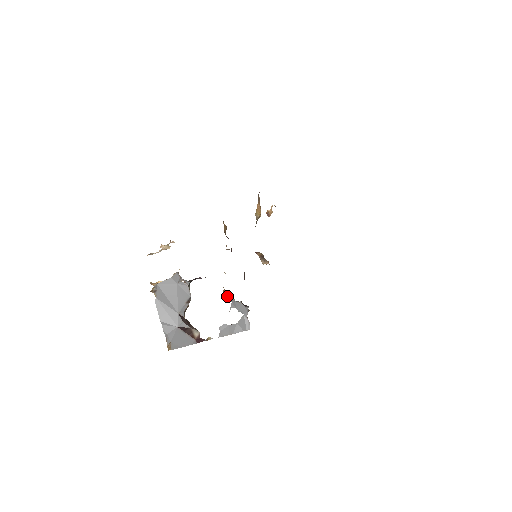
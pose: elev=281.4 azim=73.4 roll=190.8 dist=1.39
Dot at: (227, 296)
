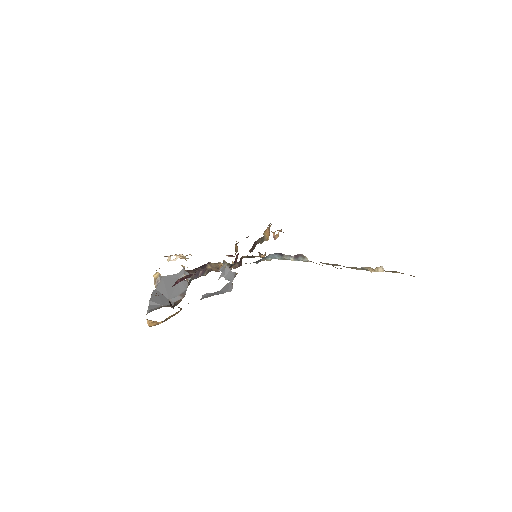
Dot at: (220, 269)
